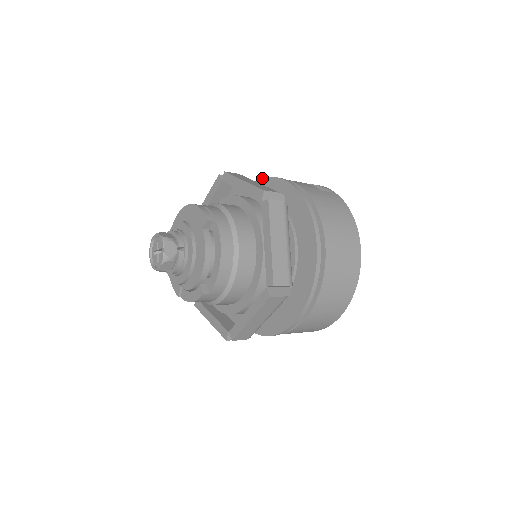
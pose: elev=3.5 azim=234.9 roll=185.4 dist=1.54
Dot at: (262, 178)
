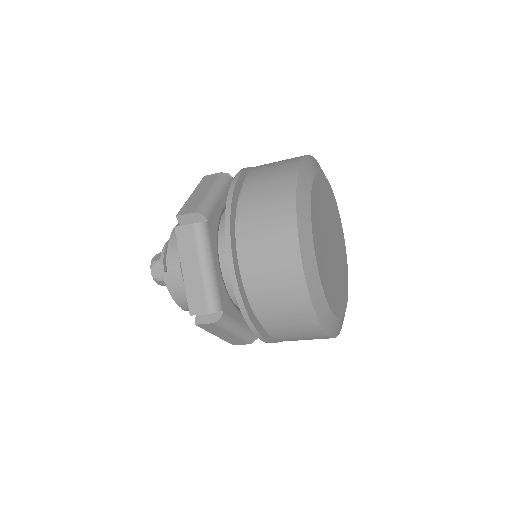
Dot at: occluded
